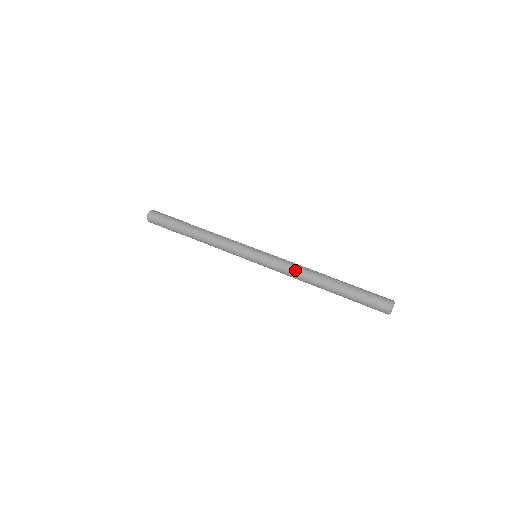
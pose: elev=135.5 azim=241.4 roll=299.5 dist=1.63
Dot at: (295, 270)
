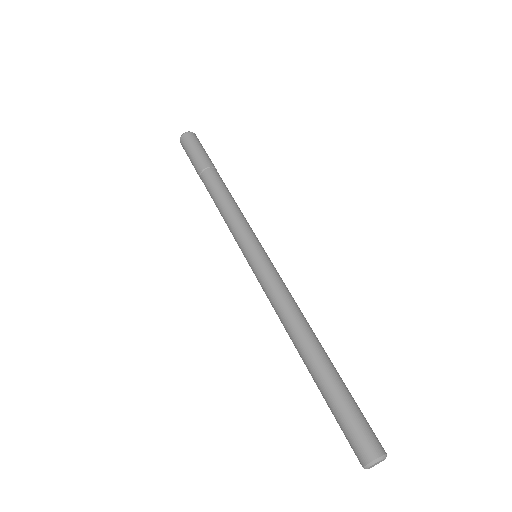
Dot at: (279, 310)
